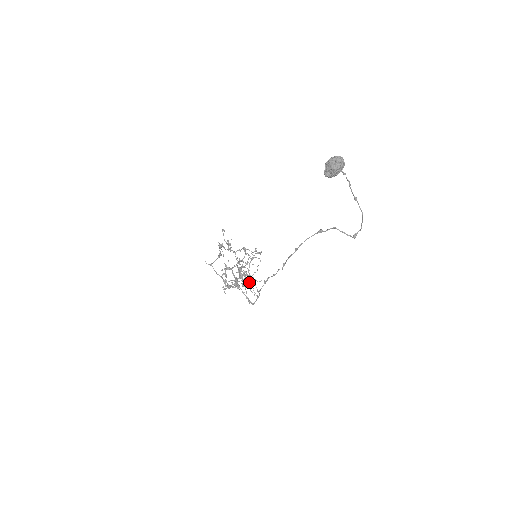
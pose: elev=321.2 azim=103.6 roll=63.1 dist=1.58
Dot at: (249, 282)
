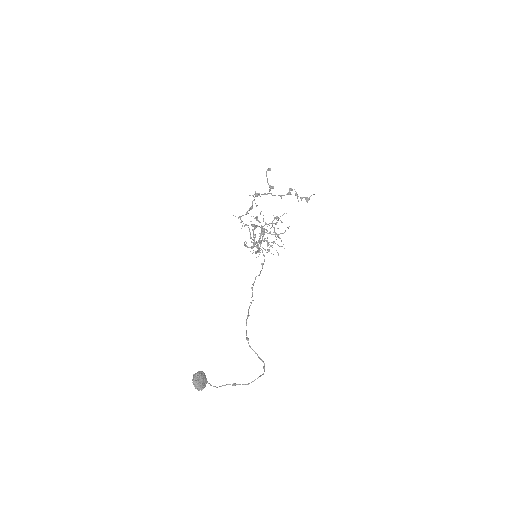
Dot at: occluded
